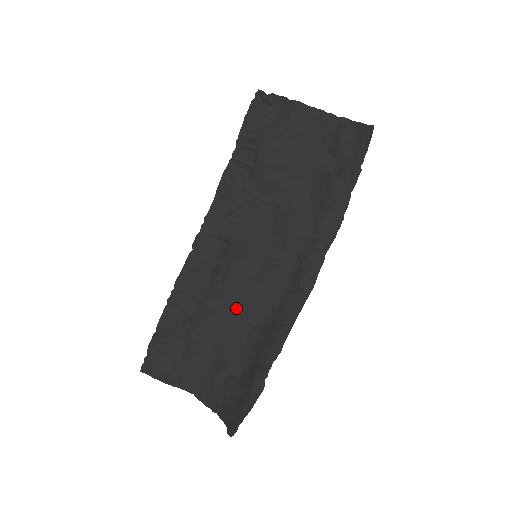
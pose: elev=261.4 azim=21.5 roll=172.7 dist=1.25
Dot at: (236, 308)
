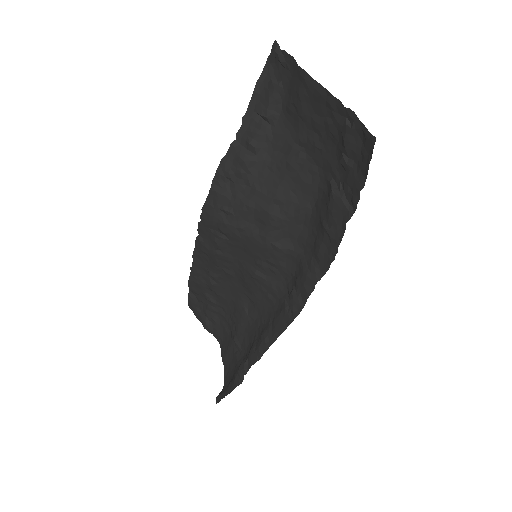
Dot at: (246, 294)
